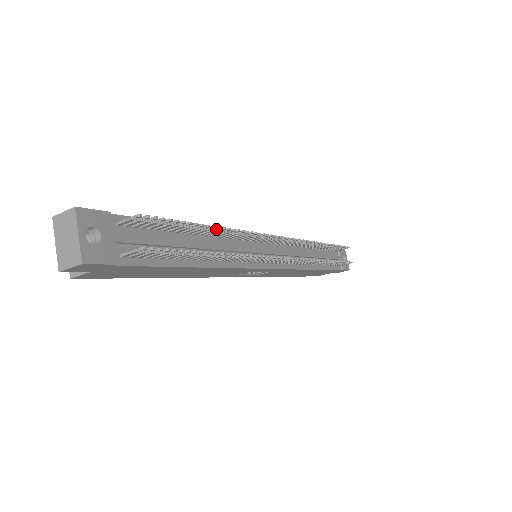
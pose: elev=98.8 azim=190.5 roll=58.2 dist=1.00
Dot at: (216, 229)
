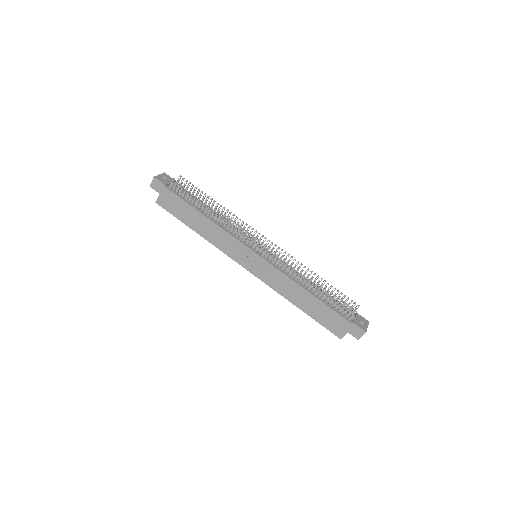
Dot at: occluded
